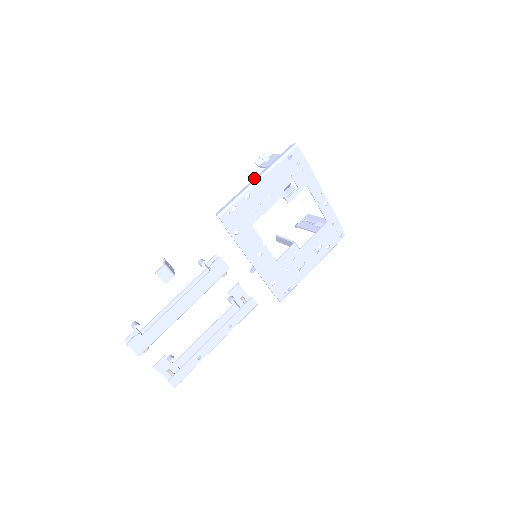
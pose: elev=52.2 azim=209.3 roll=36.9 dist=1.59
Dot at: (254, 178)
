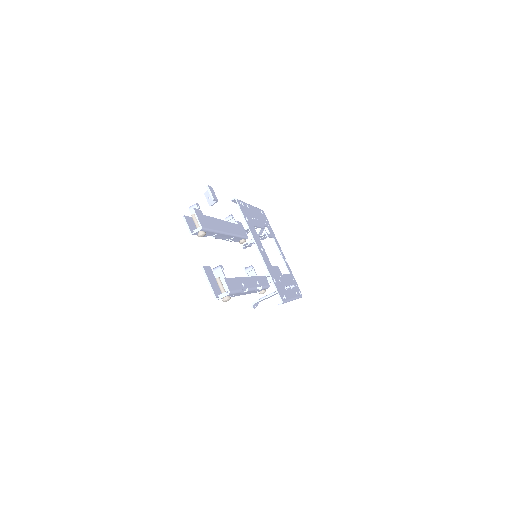
Dot at: occluded
